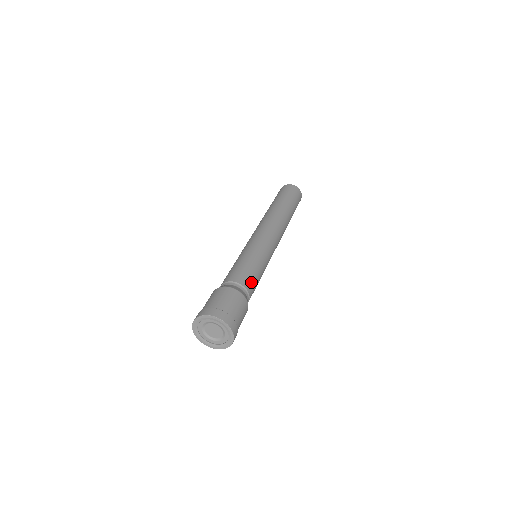
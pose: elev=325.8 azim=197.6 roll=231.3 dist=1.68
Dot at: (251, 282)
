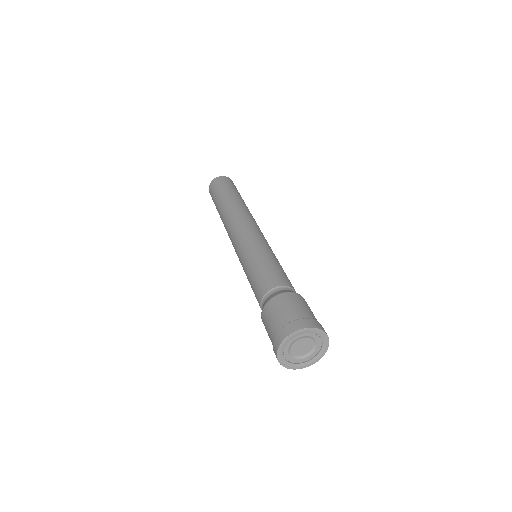
Dot at: (277, 277)
